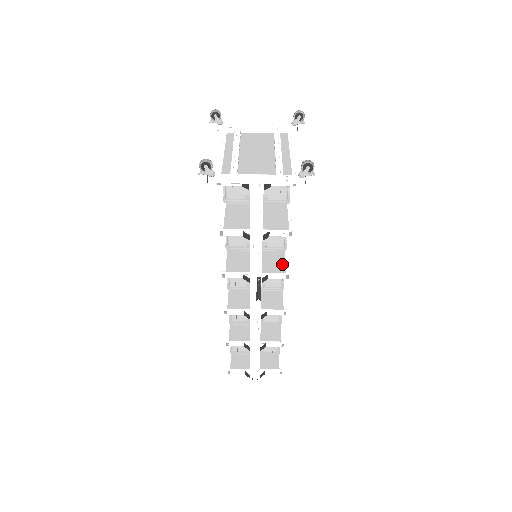
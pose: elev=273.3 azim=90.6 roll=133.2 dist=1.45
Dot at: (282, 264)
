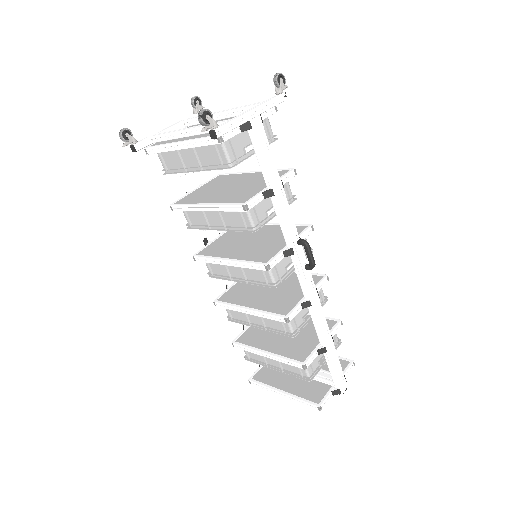
Dot at: occluded
